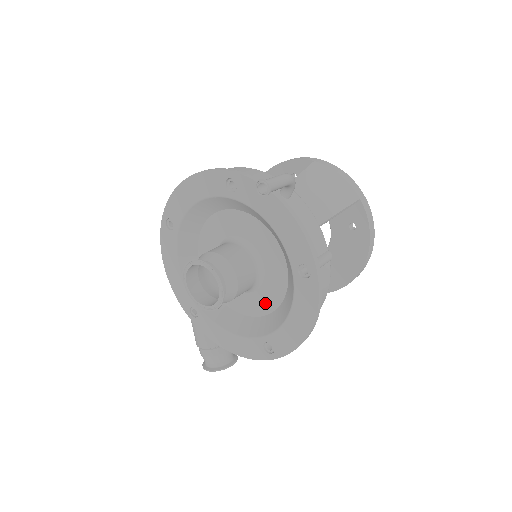
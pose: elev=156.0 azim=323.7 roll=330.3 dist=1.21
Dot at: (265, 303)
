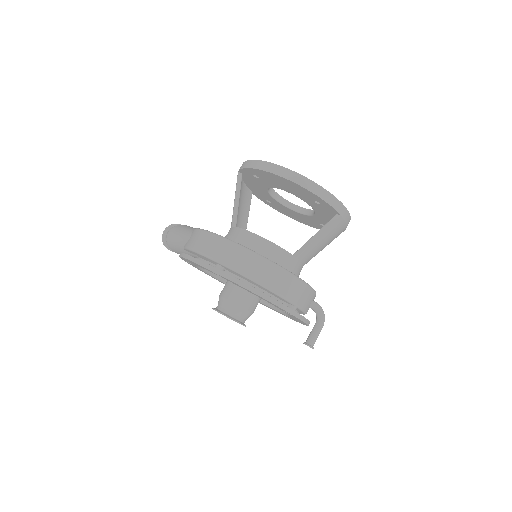
Dot at: occluded
